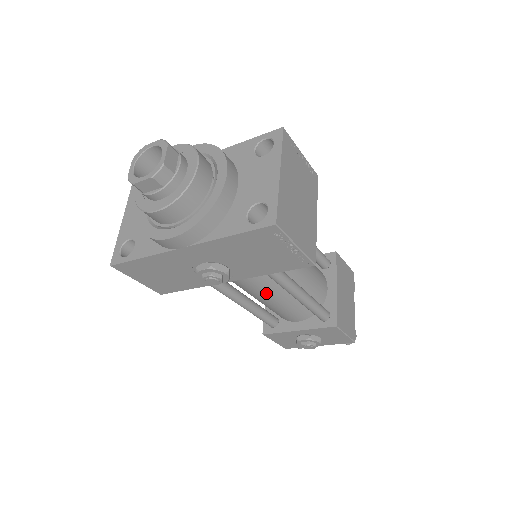
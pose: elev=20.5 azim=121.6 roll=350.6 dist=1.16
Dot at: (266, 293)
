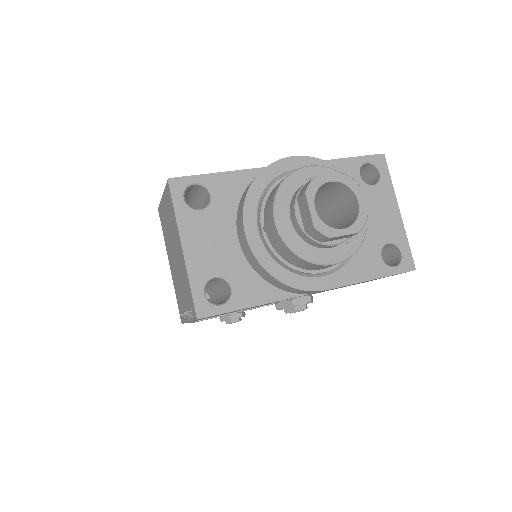
Dot at: occluded
